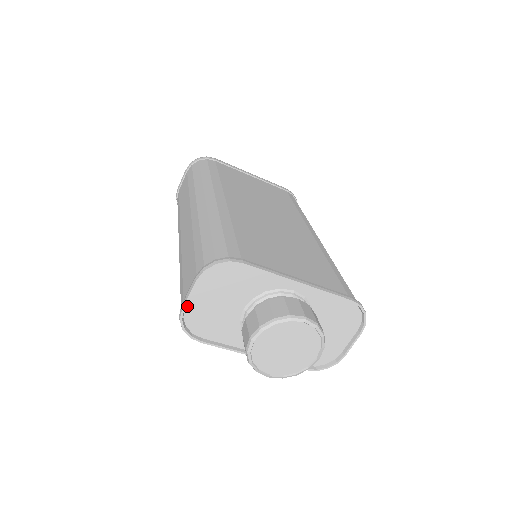
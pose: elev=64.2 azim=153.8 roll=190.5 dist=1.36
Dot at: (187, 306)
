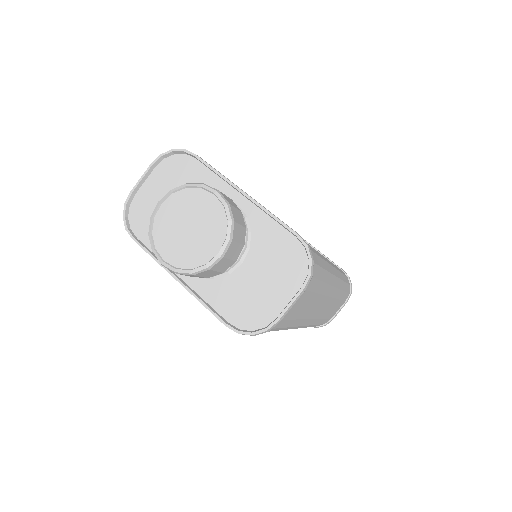
Dot at: (137, 194)
